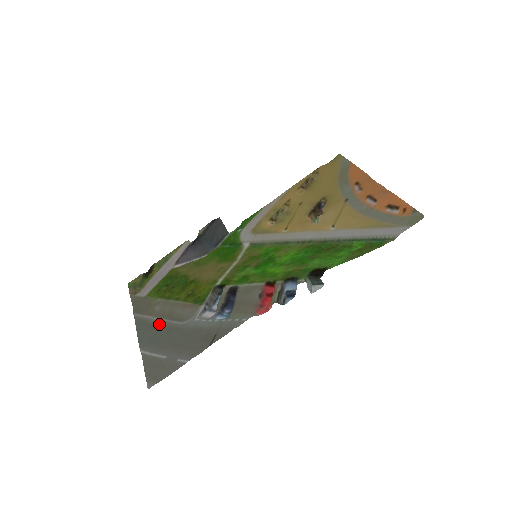
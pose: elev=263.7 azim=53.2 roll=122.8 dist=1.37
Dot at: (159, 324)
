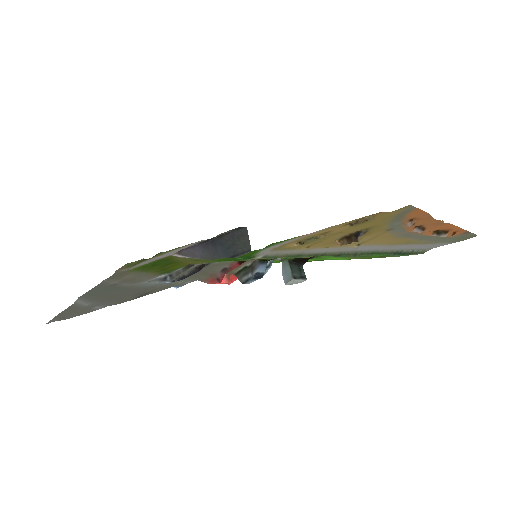
Dot at: (114, 284)
